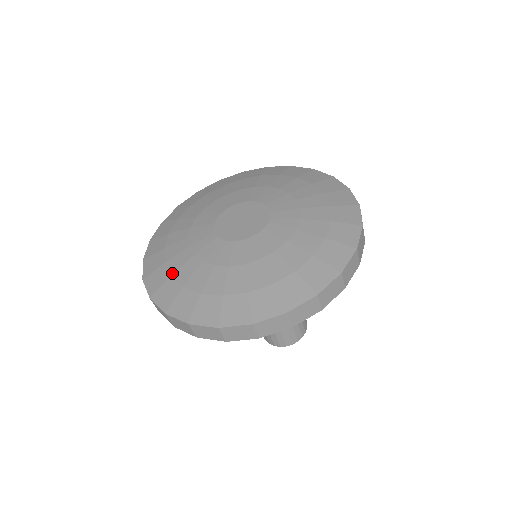
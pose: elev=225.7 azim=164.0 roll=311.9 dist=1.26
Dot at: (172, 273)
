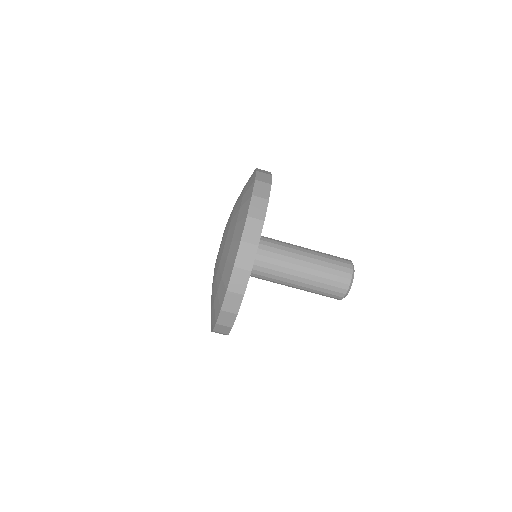
Dot at: occluded
